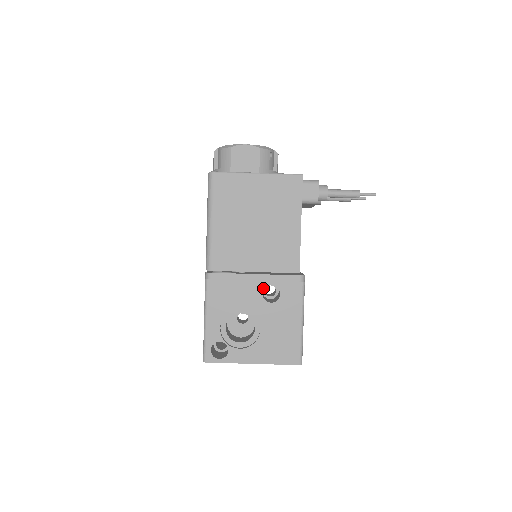
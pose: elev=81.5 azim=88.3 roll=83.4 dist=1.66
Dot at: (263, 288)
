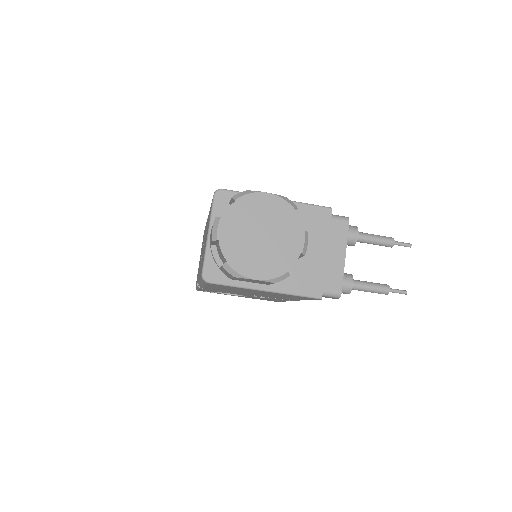
Dot at: occluded
